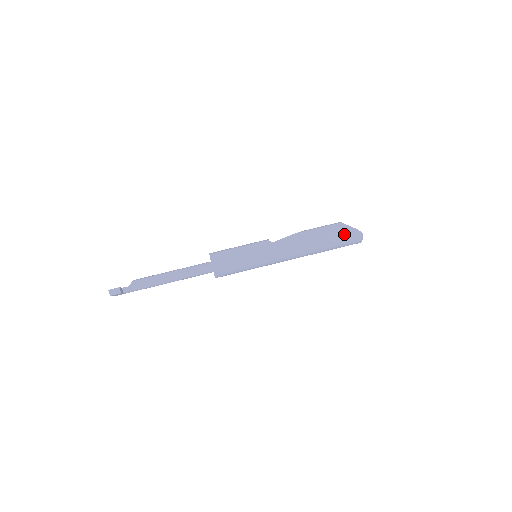
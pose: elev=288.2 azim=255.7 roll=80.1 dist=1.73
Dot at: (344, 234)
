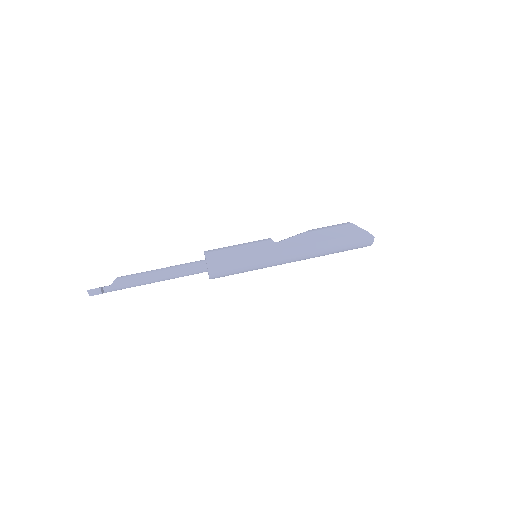
Dot at: (355, 237)
